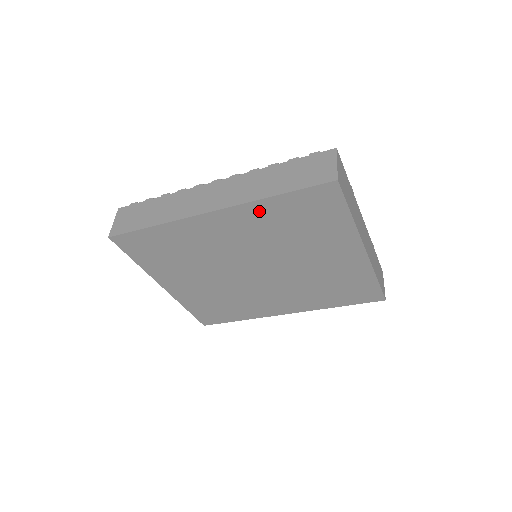
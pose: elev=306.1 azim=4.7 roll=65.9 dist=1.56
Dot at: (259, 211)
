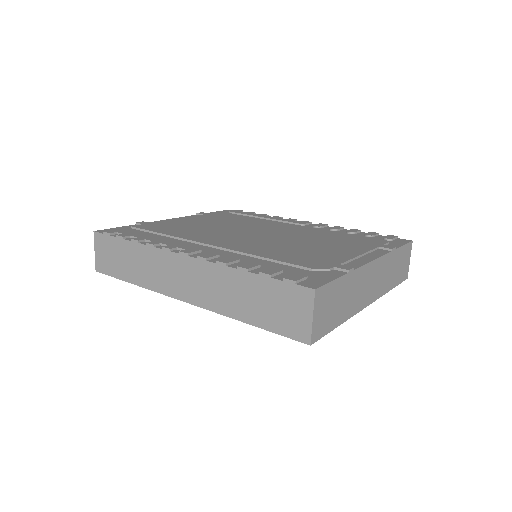
Dot at: occluded
